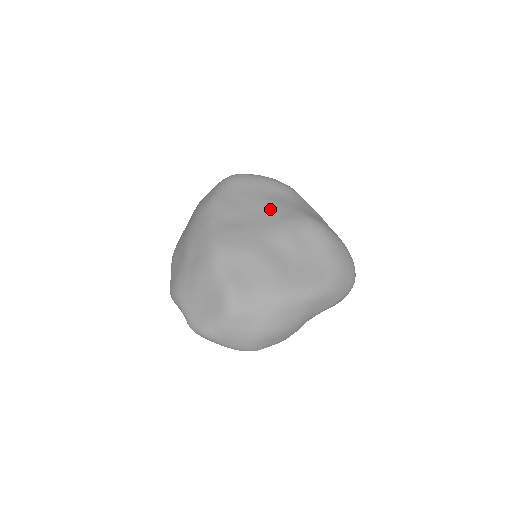
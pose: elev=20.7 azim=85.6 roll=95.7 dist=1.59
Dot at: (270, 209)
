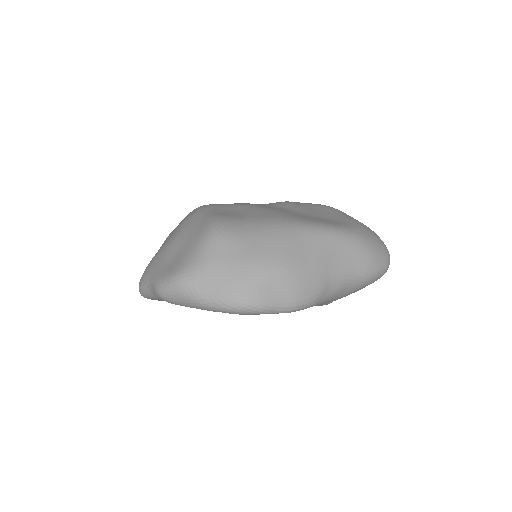
Dot at: occluded
